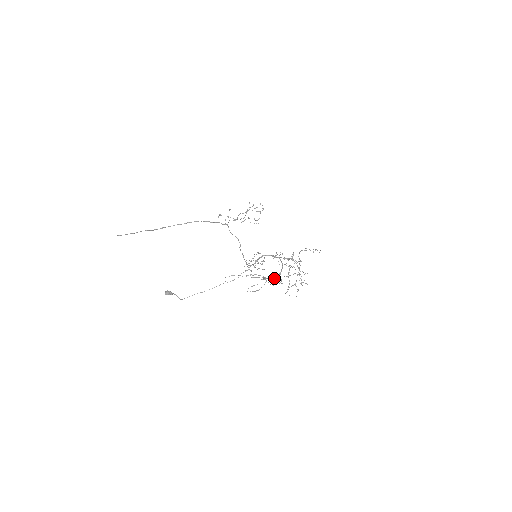
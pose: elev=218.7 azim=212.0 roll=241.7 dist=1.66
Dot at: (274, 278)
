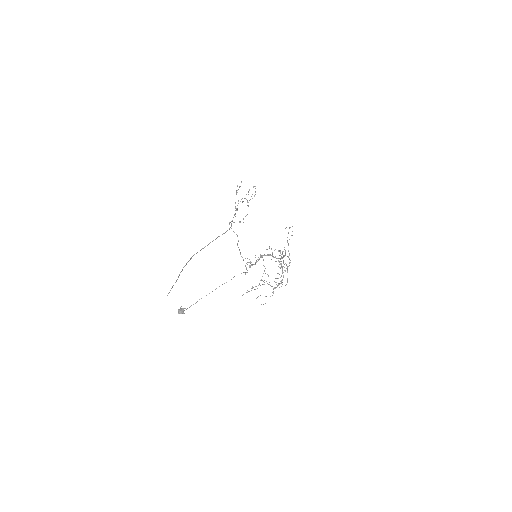
Dot at: (278, 285)
